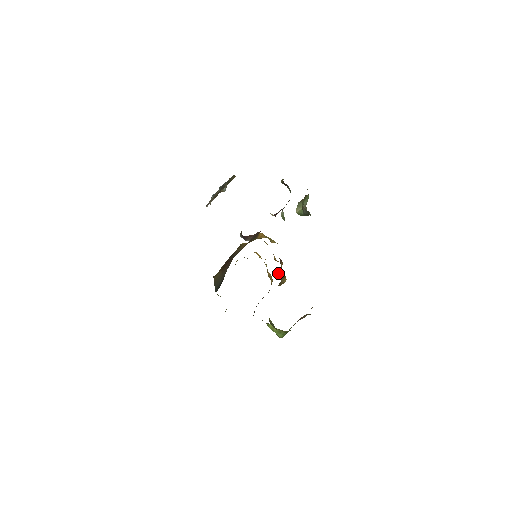
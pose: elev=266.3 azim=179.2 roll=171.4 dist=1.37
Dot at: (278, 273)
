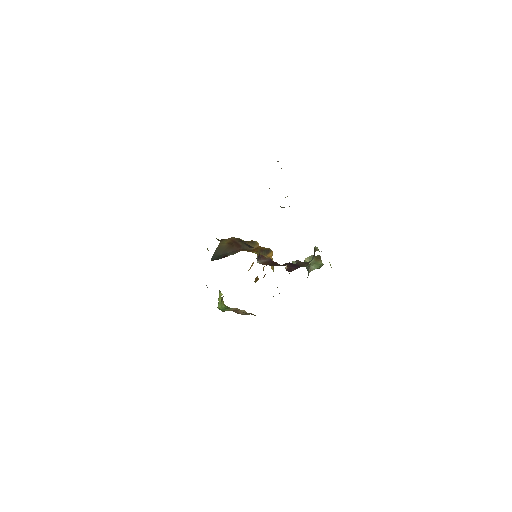
Dot at: (256, 277)
